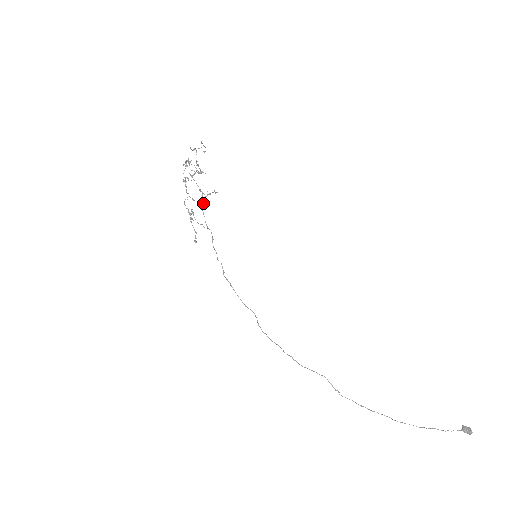
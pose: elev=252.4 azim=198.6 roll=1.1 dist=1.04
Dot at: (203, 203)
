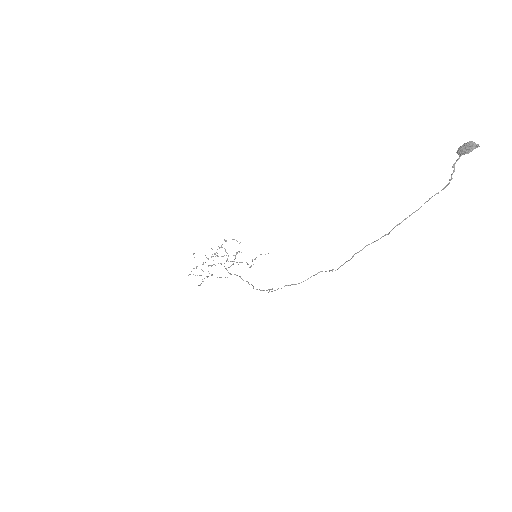
Dot at: occluded
